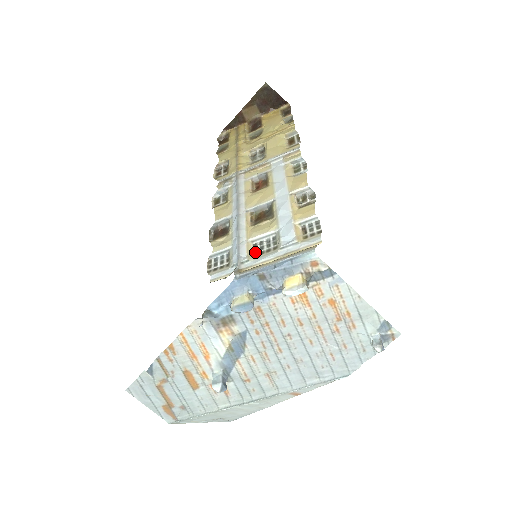
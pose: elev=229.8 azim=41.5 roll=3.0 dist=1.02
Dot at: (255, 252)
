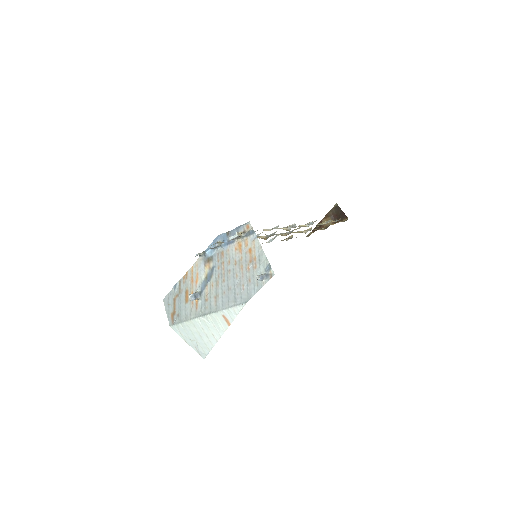
Dot at: occluded
